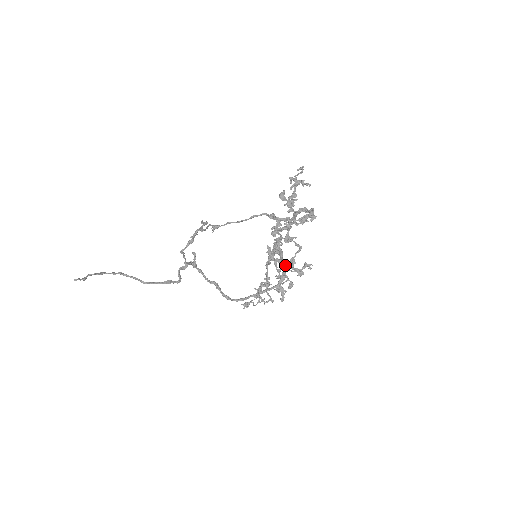
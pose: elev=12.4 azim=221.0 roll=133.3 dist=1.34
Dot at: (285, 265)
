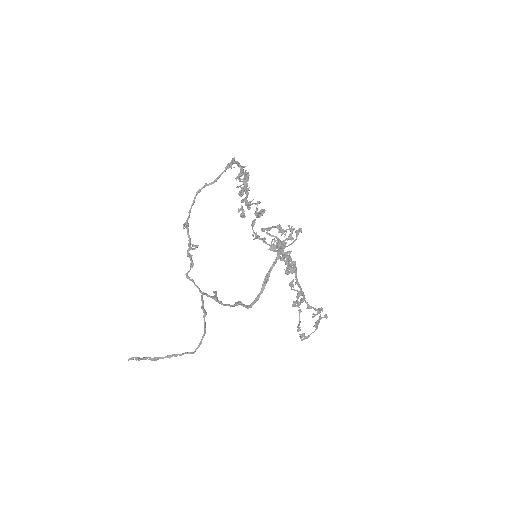
Dot at: occluded
